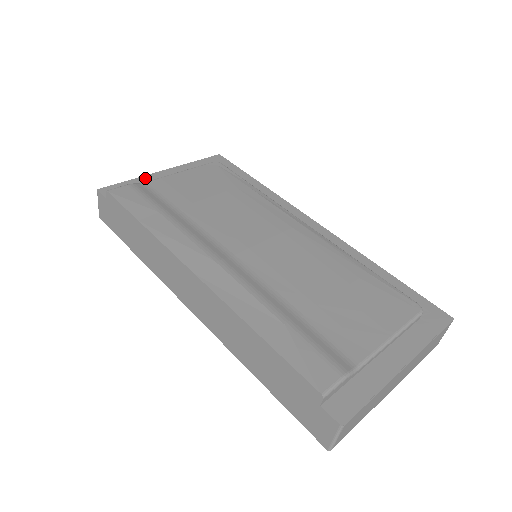
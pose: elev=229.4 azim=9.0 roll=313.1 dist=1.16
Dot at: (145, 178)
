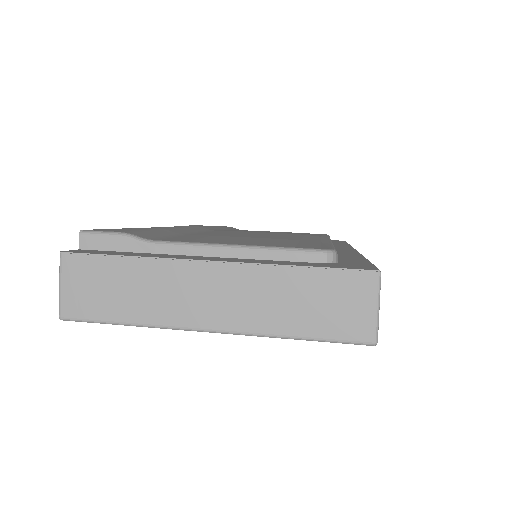
Dot at: occluded
